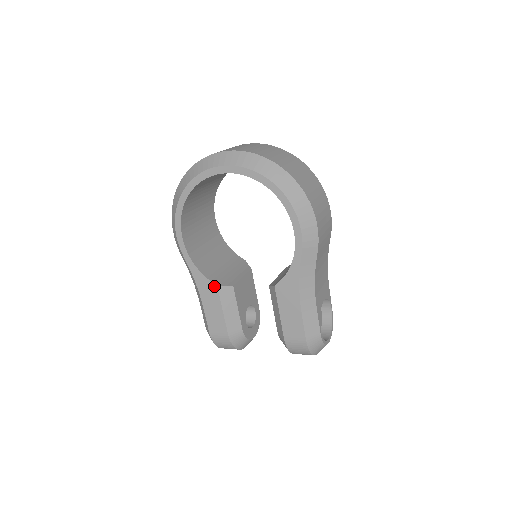
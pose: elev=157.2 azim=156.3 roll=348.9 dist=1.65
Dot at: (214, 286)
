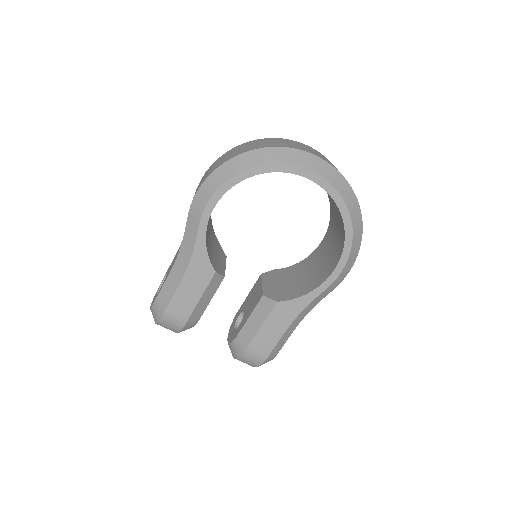
Dot at: (212, 271)
